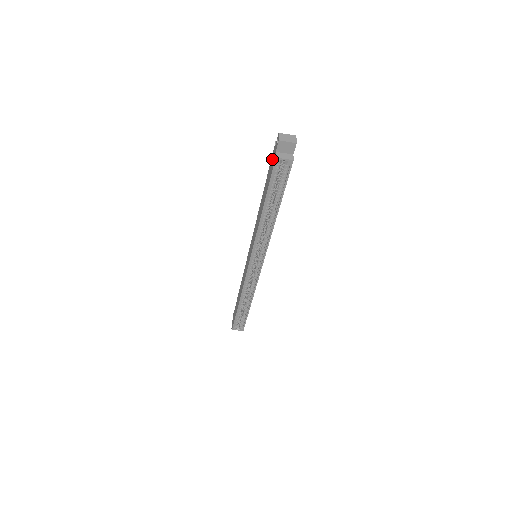
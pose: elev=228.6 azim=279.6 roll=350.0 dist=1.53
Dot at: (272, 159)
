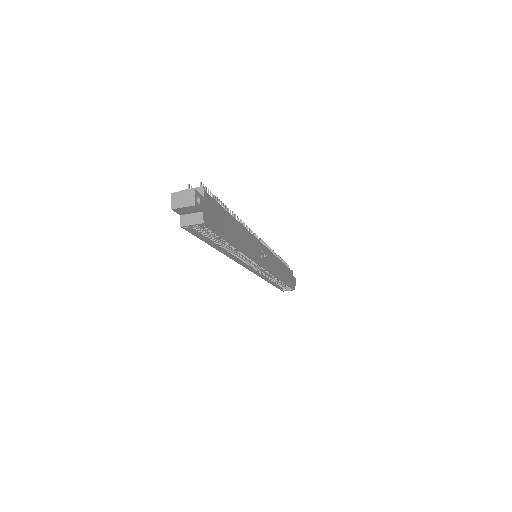
Dot at: occluded
